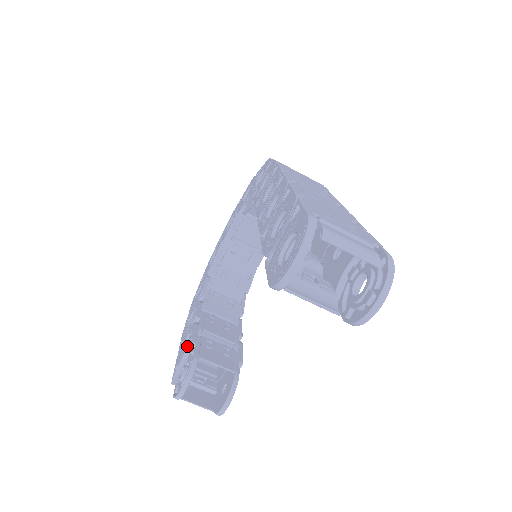
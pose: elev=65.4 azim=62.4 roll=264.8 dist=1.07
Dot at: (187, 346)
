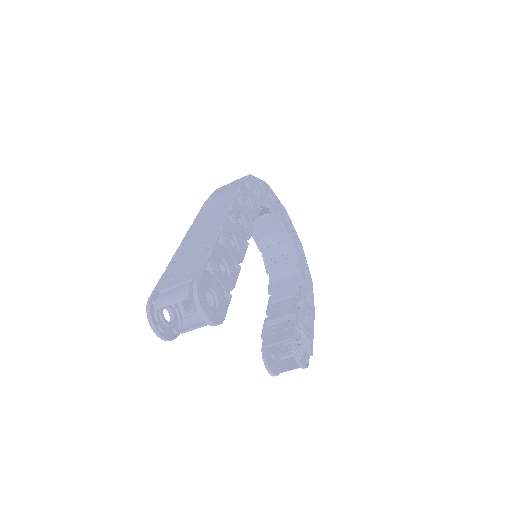
Dot at: occluded
